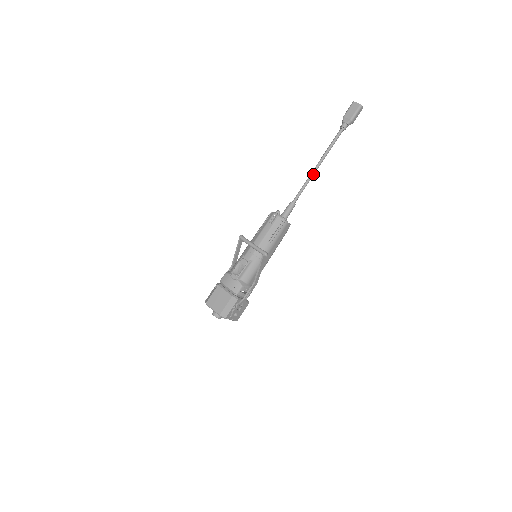
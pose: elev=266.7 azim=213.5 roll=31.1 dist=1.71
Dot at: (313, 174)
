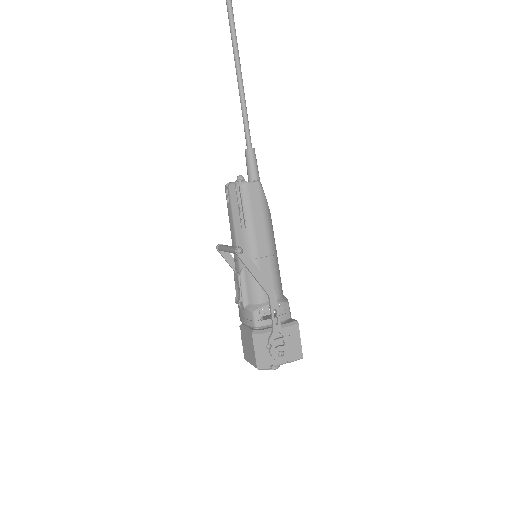
Dot at: (241, 90)
